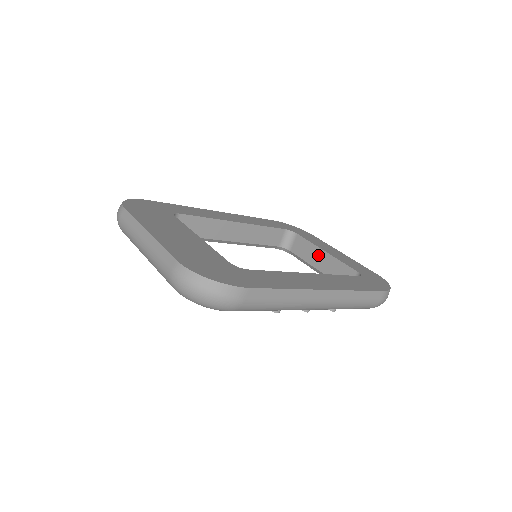
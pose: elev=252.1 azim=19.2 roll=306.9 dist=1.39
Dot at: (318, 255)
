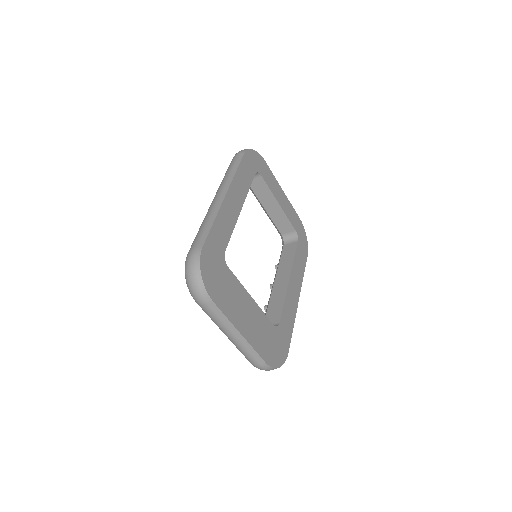
Dot at: (272, 202)
